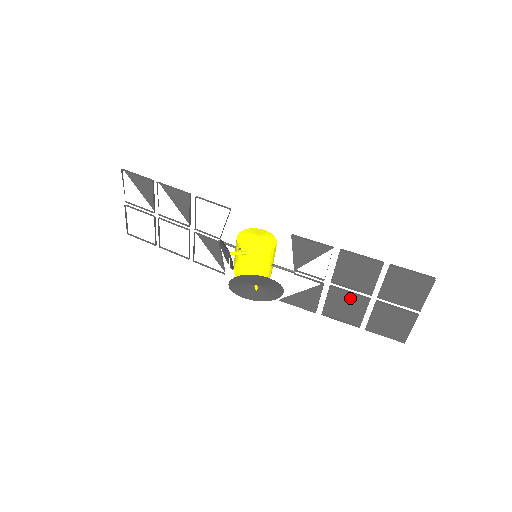
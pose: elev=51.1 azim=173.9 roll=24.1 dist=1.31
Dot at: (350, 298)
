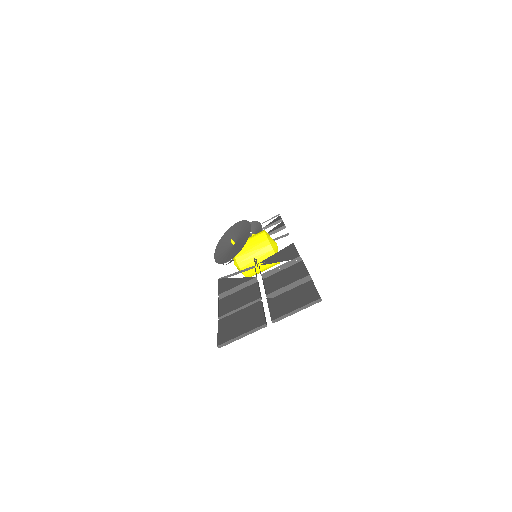
Dot at: (252, 295)
